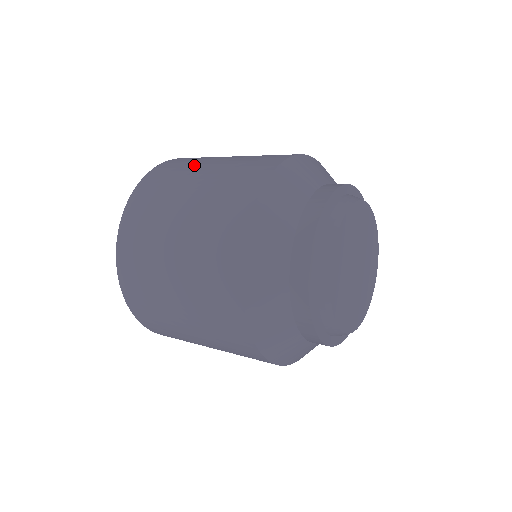
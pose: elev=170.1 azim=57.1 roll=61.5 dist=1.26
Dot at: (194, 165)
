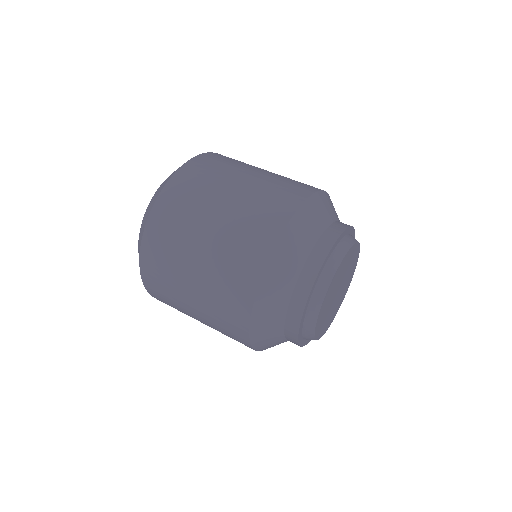
Dot at: (175, 275)
